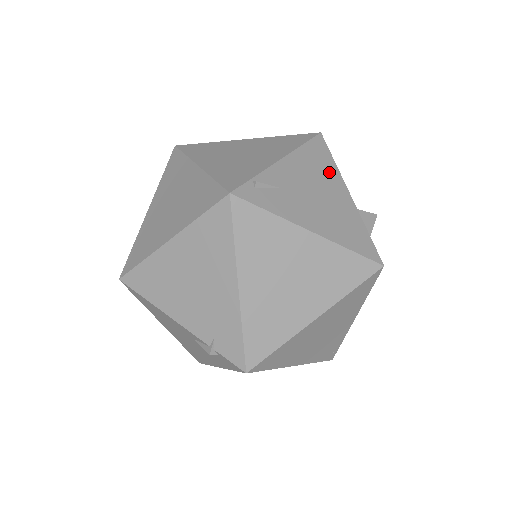
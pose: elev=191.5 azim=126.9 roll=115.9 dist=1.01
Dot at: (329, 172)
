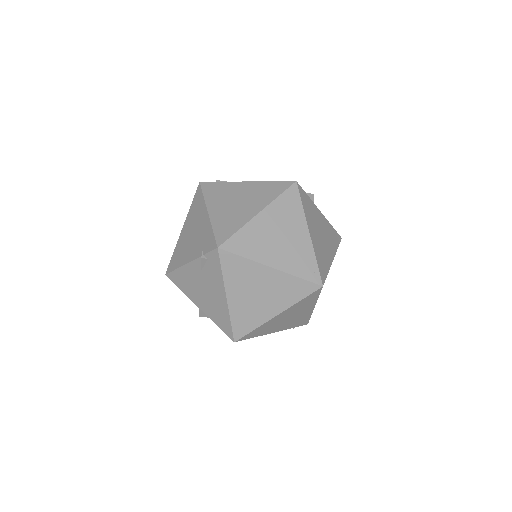
Dot at: occluded
